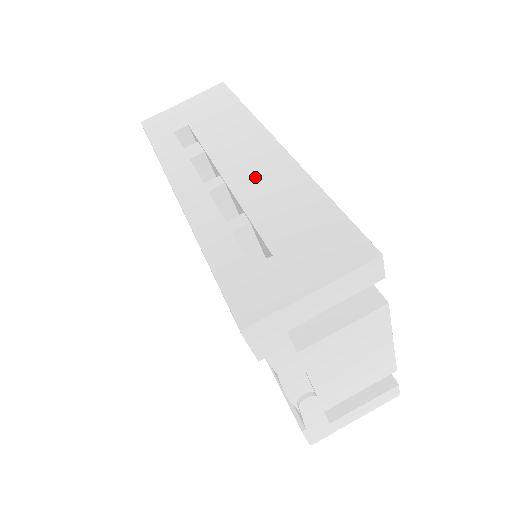
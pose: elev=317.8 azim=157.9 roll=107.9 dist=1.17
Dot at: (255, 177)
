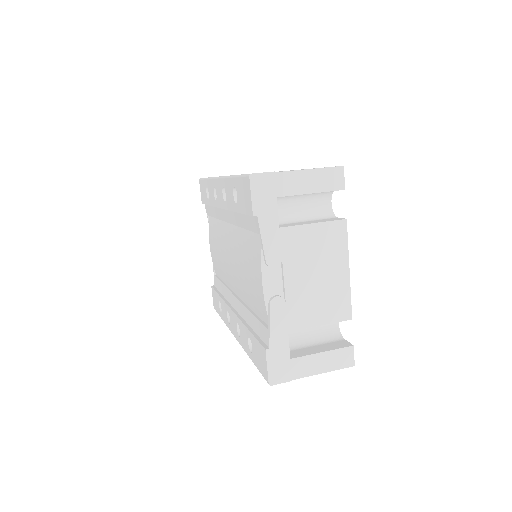
Dot at: occluded
